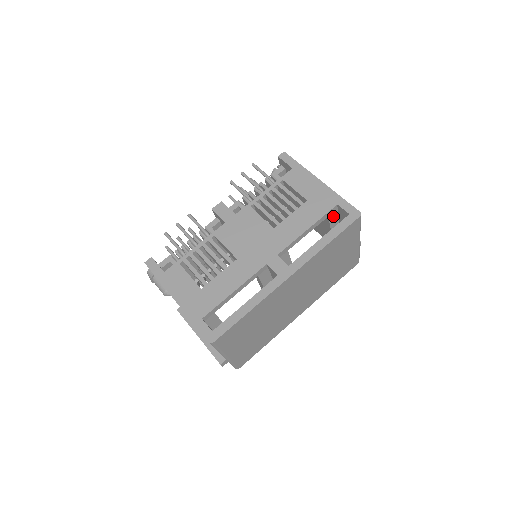
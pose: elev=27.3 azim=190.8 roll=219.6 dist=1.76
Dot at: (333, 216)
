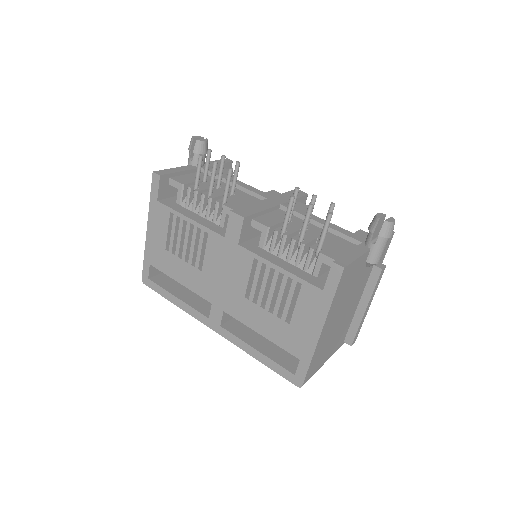
Dot at: occluded
